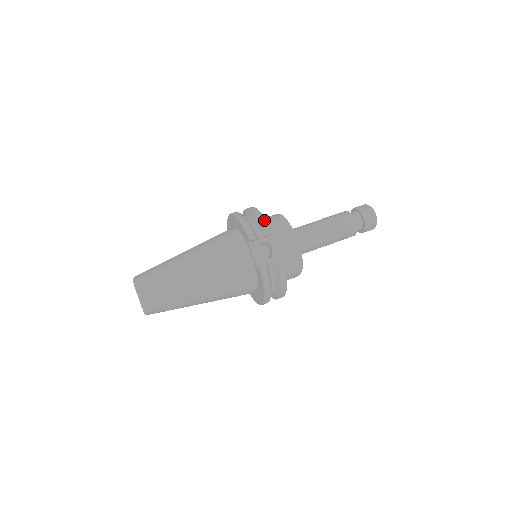
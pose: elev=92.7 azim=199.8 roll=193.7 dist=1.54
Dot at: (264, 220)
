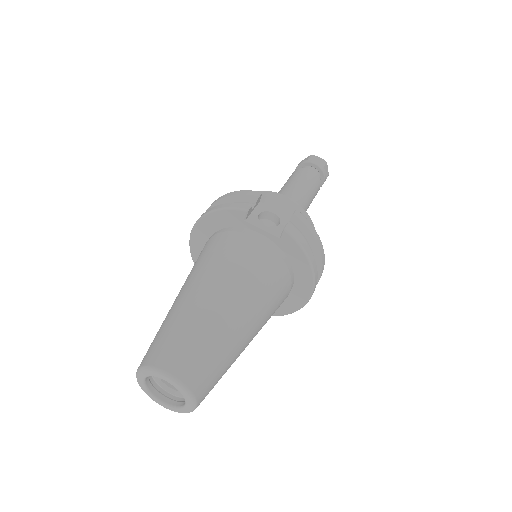
Dot at: (239, 191)
